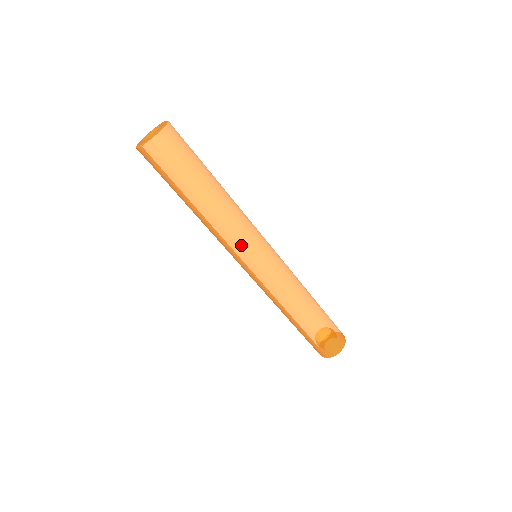
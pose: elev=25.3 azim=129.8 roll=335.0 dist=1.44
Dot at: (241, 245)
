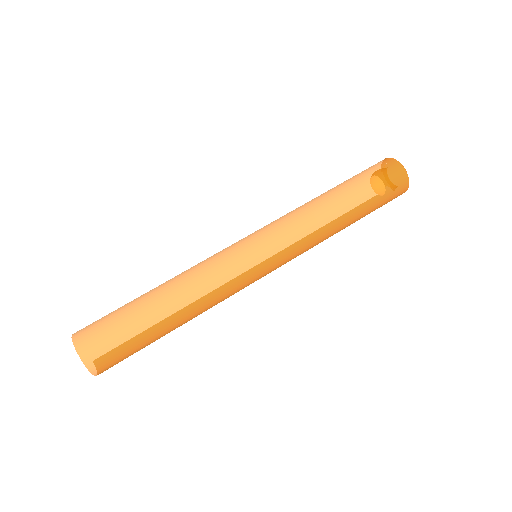
Dot at: (237, 283)
